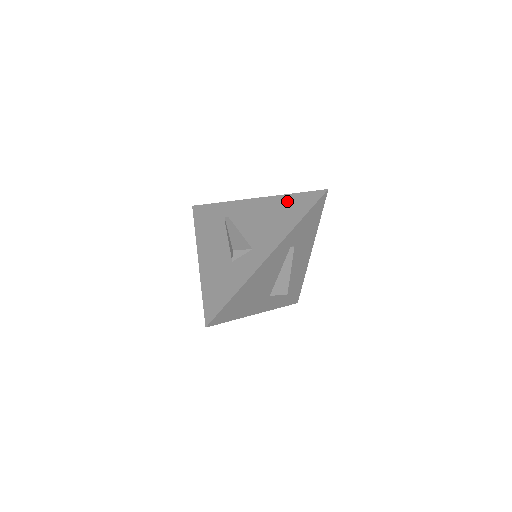
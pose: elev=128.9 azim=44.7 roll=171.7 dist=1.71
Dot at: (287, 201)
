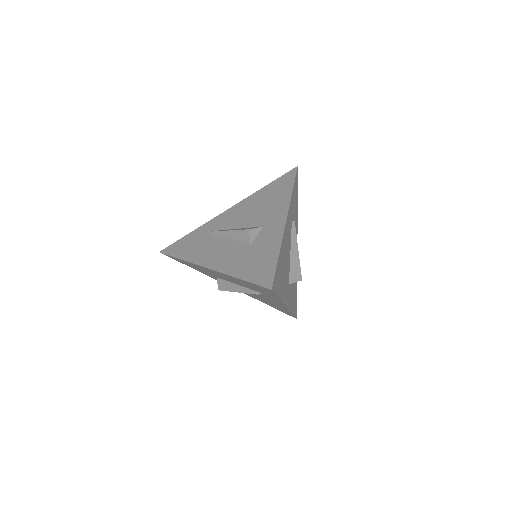
Dot at: (266, 190)
